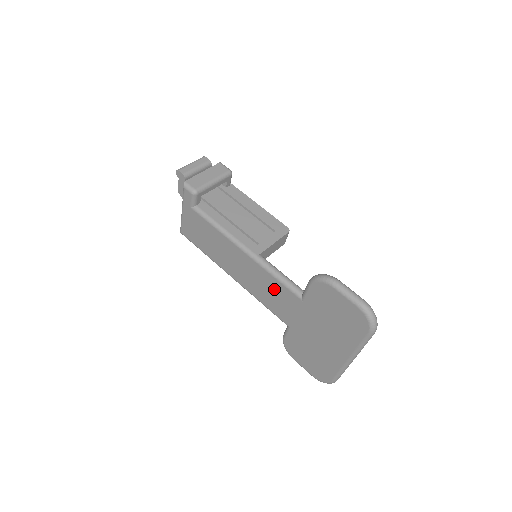
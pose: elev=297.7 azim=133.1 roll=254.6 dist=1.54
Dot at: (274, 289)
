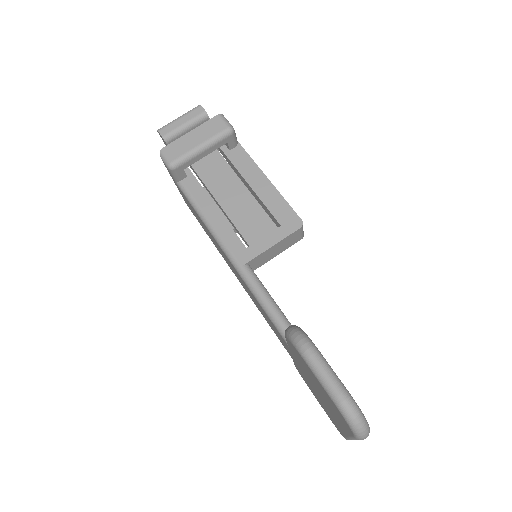
Dot at: (264, 313)
